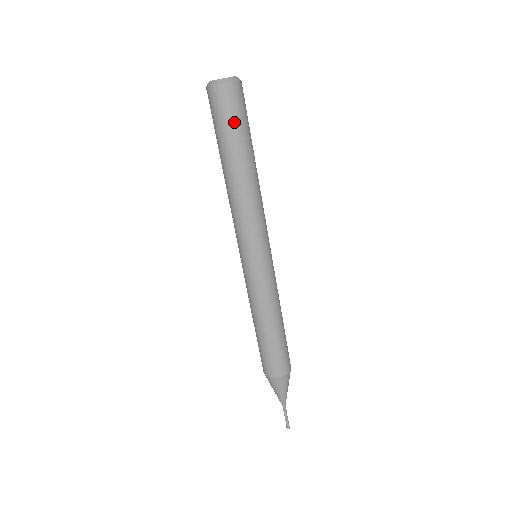
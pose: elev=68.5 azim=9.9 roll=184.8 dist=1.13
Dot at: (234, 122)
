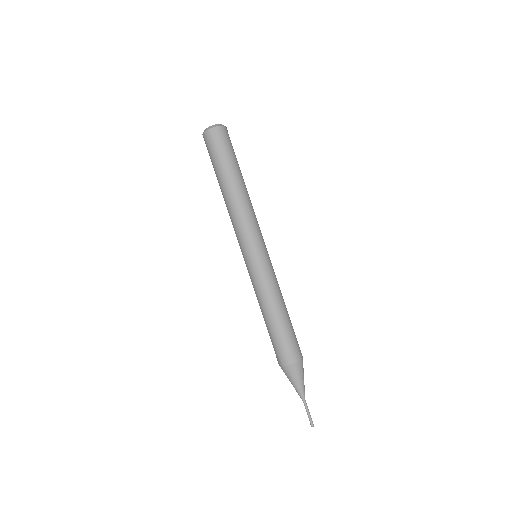
Dot at: (226, 151)
